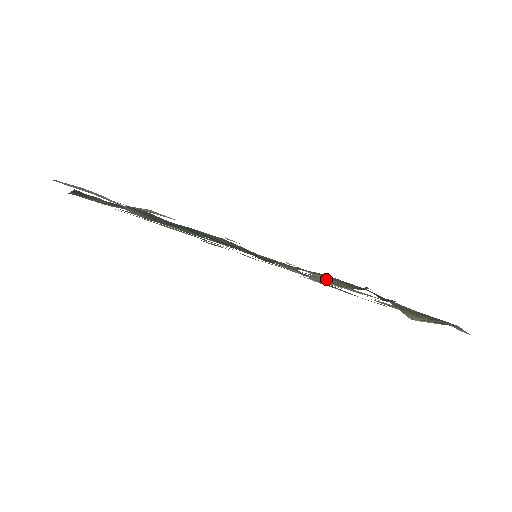
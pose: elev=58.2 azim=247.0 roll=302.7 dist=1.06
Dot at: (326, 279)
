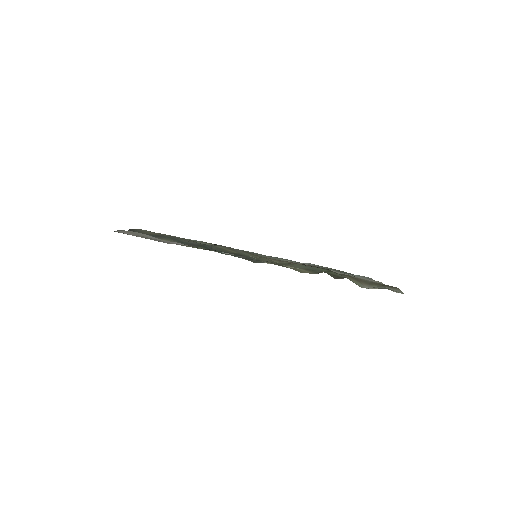
Dot at: (294, 269)
